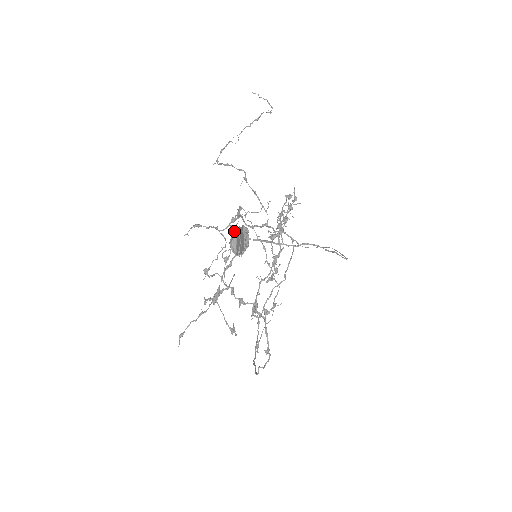
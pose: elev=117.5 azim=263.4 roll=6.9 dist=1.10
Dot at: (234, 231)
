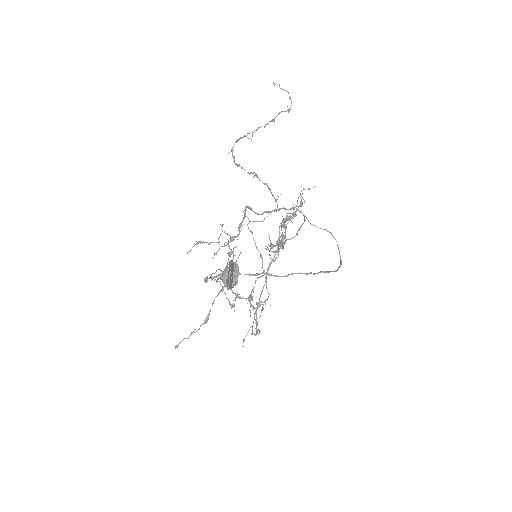
Dot at: (227, 266)
